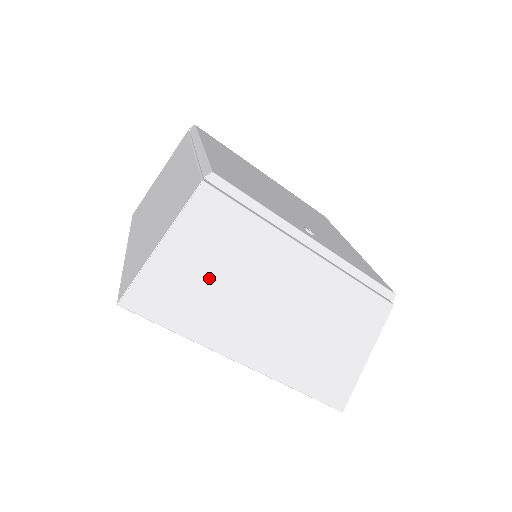
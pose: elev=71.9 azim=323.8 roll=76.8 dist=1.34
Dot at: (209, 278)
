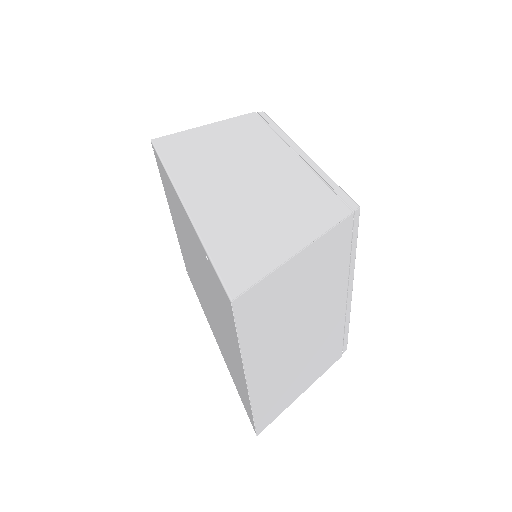
Dot at: (216, 146)
